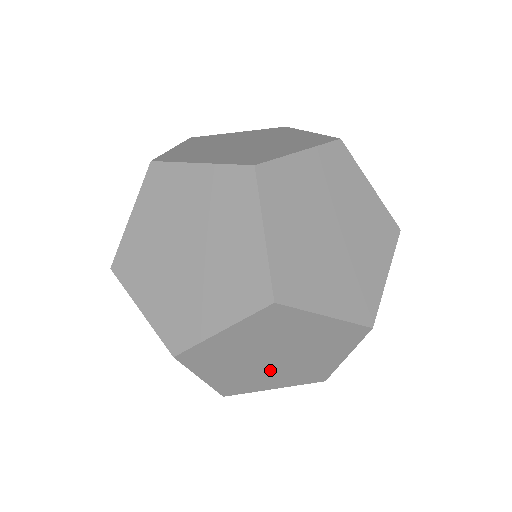
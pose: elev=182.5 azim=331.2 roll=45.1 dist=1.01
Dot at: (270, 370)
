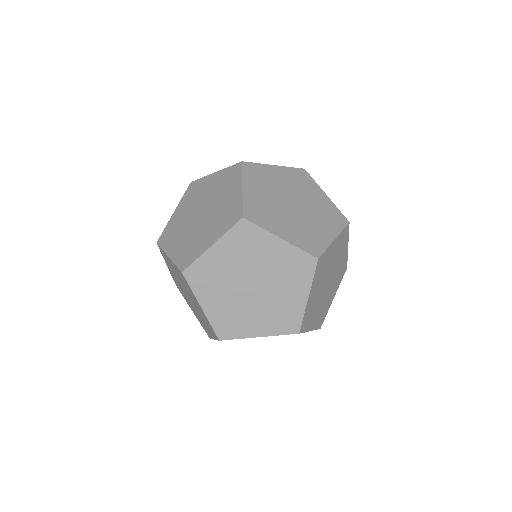
Dot at: (251, 305)
